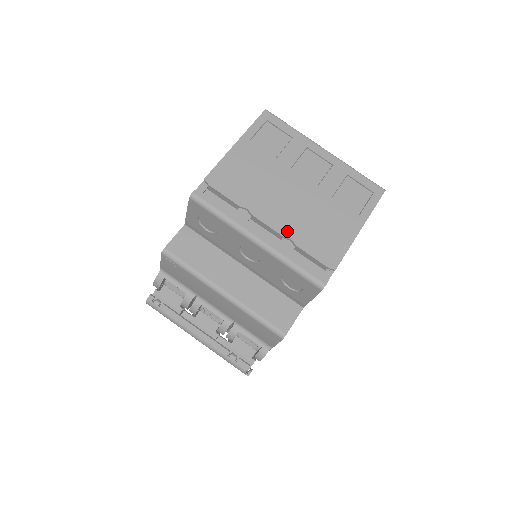
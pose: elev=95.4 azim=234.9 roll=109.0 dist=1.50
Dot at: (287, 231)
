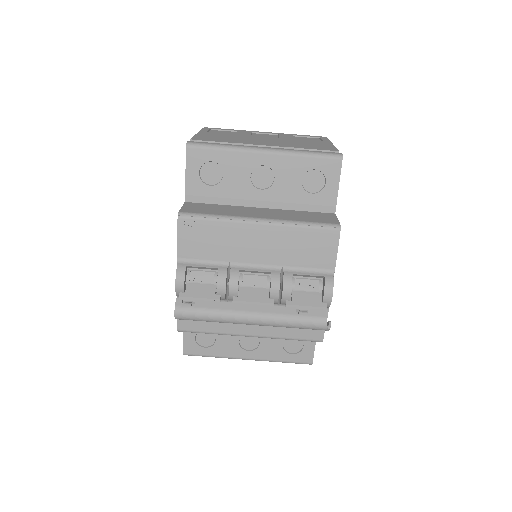
Dot at: (282, 146)
